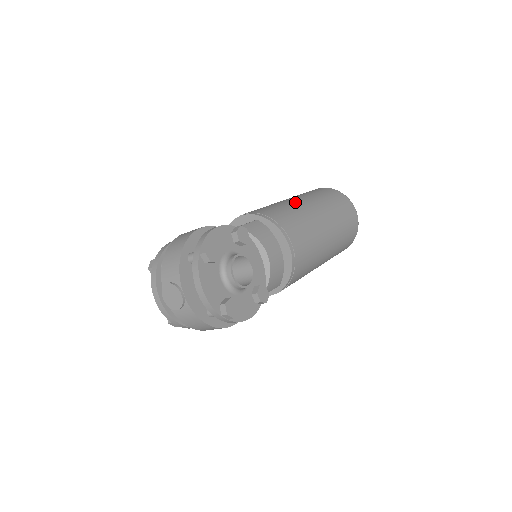
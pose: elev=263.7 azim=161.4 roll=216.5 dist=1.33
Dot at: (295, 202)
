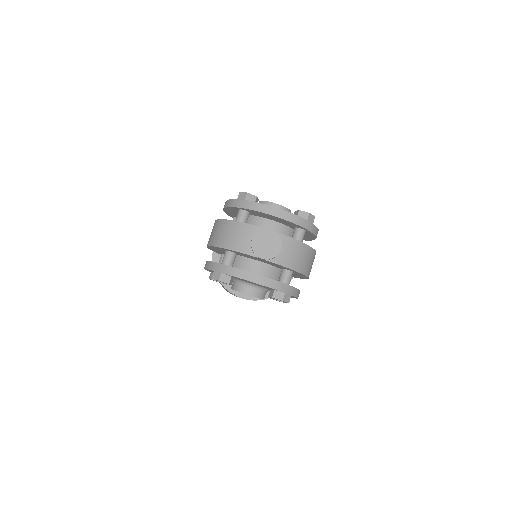
Dot at: occluded
